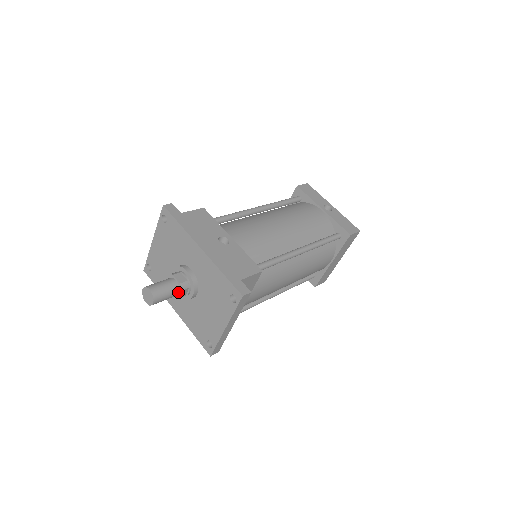
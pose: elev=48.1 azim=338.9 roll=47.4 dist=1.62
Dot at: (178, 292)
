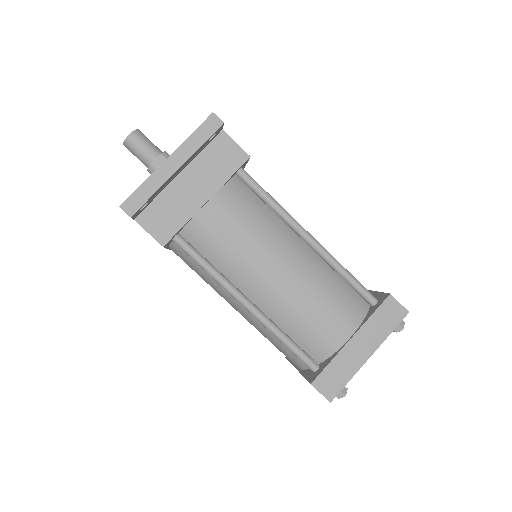
Dot at: (157, 157)
